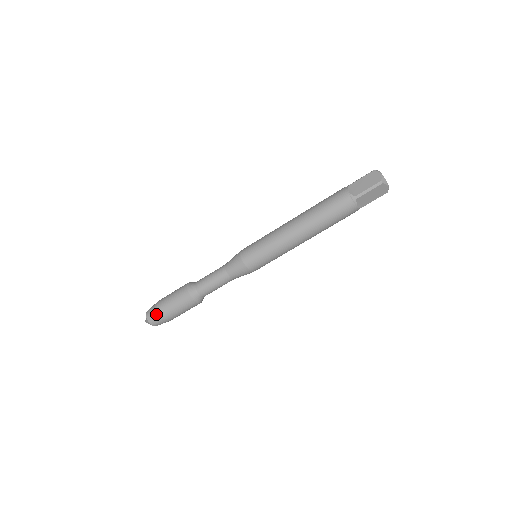
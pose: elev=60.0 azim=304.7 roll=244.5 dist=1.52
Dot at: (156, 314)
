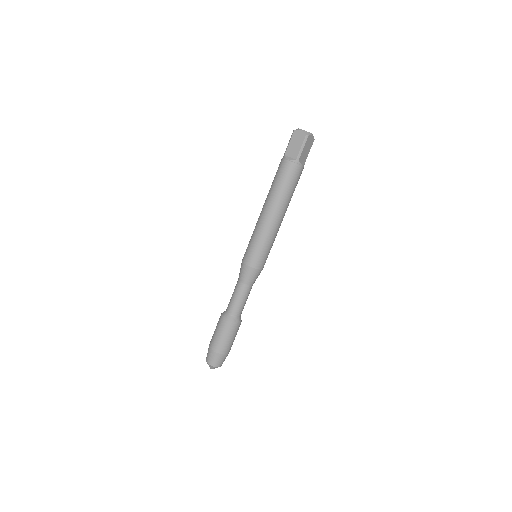
Dot at: (216, 357)
